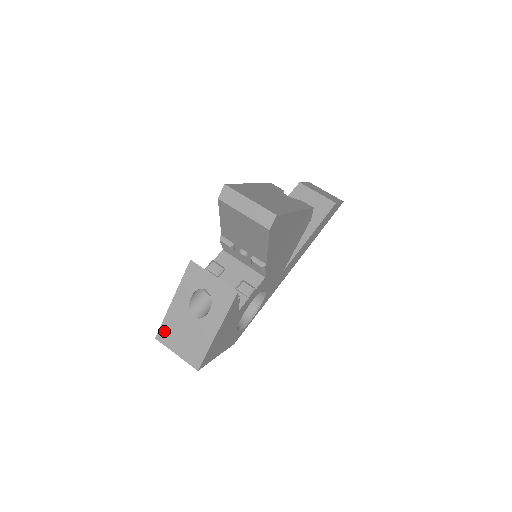
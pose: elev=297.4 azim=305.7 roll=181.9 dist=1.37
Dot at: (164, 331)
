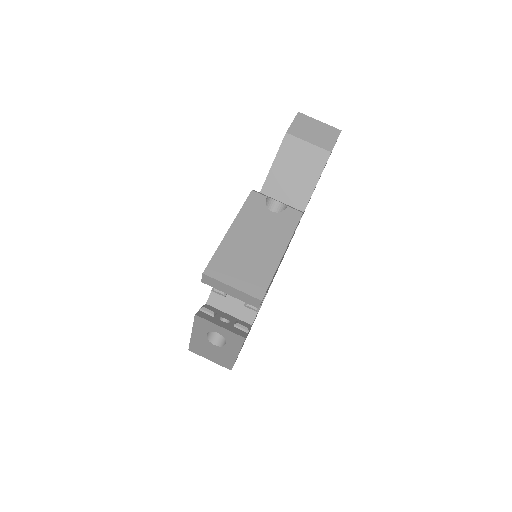
Dot at: (194, 348)
